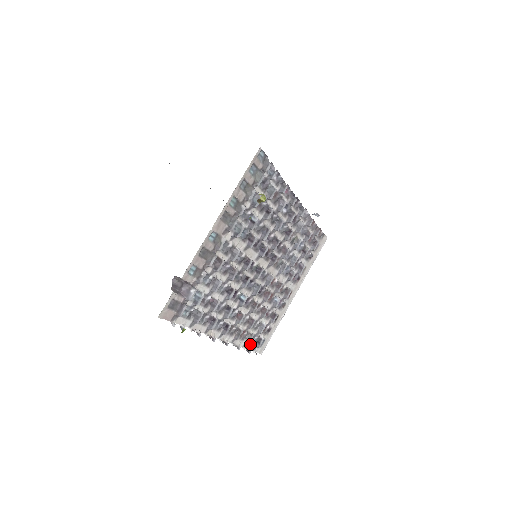
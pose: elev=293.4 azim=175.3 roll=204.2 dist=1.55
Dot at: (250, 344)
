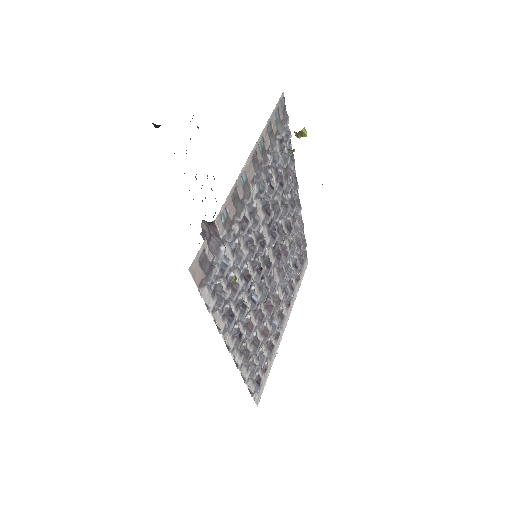
Dot at: (251, 383)
